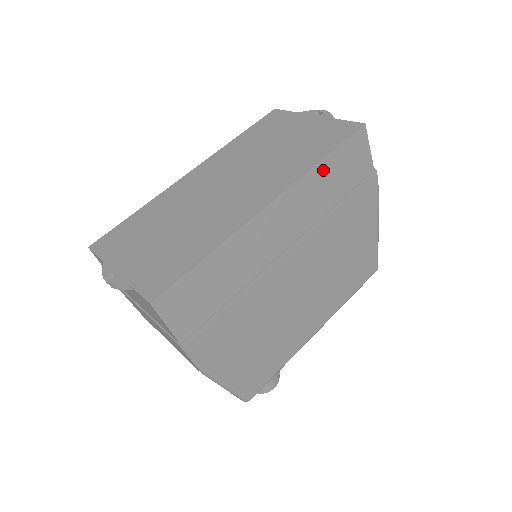
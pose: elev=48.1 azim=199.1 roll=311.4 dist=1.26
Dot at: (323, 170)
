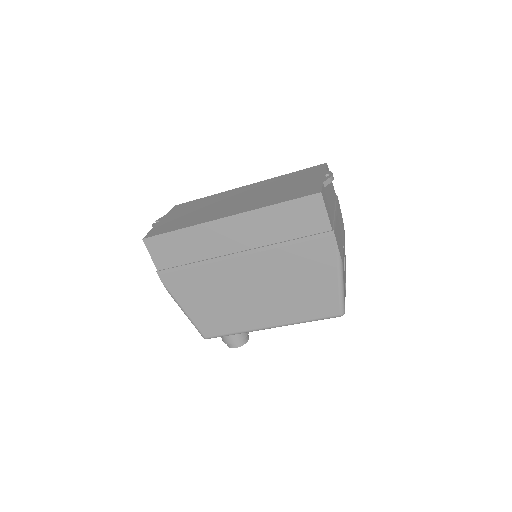
Dot at: (275, 212)
